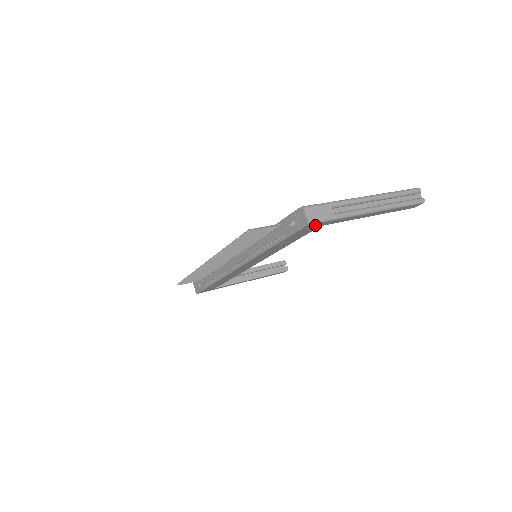
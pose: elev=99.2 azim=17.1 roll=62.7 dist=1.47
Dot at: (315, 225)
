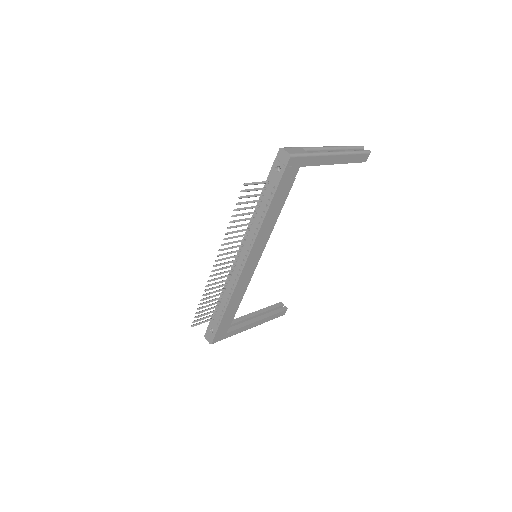
Dot at: (296, 162)
